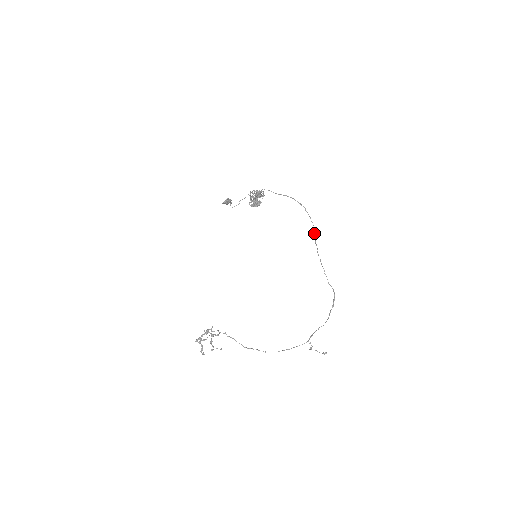
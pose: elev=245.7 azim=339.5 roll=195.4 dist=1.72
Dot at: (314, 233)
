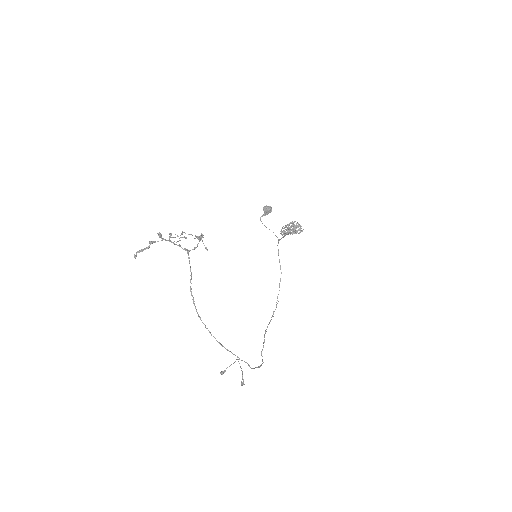
Dot at: (273, 313)
